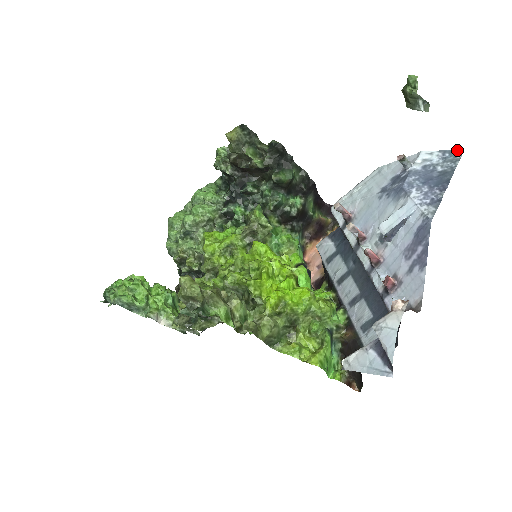
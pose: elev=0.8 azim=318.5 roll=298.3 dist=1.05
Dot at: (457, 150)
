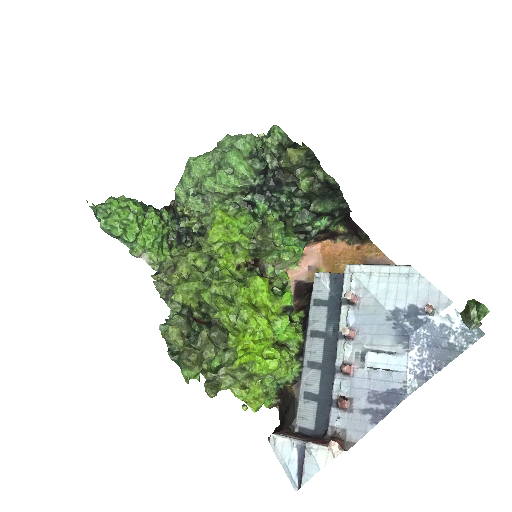
Dot at: (480, 329)
